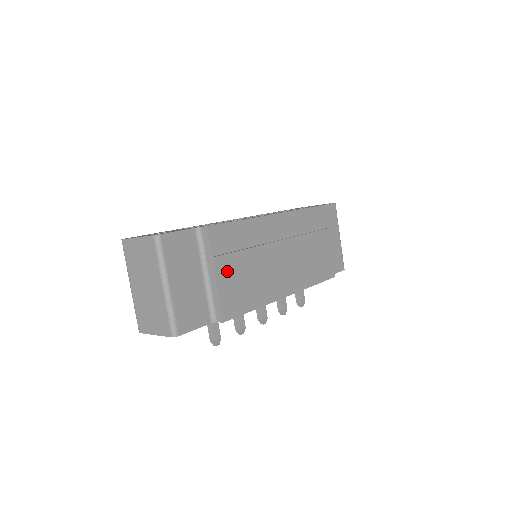
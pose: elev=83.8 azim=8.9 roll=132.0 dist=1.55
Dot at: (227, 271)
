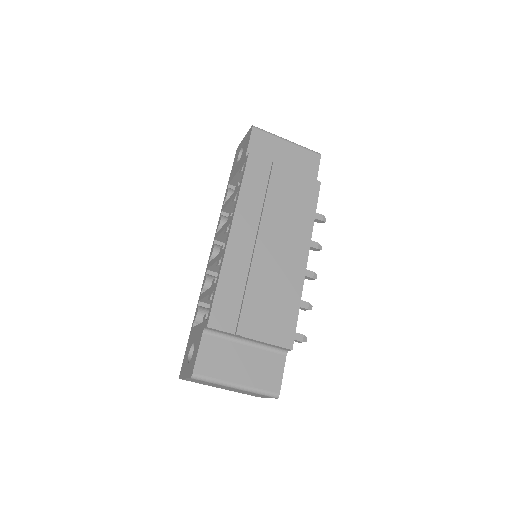
Dot at: (254, 323)
